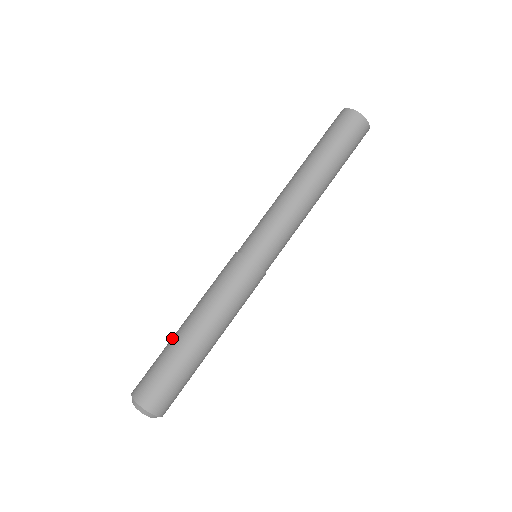
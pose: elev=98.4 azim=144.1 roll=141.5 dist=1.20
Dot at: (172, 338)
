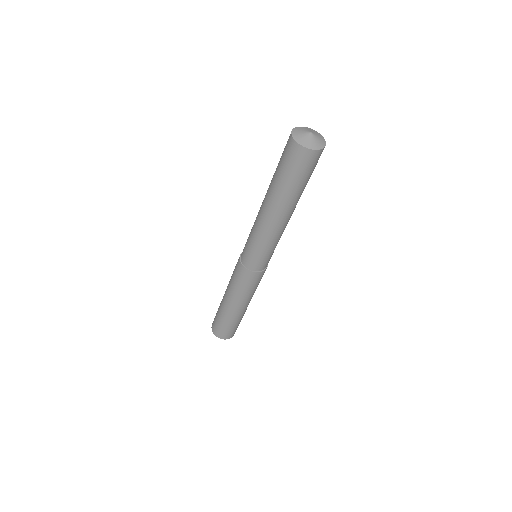
Dot at: (220, 305)
